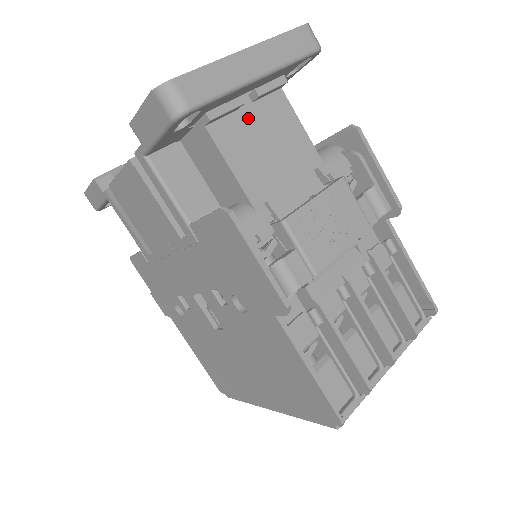
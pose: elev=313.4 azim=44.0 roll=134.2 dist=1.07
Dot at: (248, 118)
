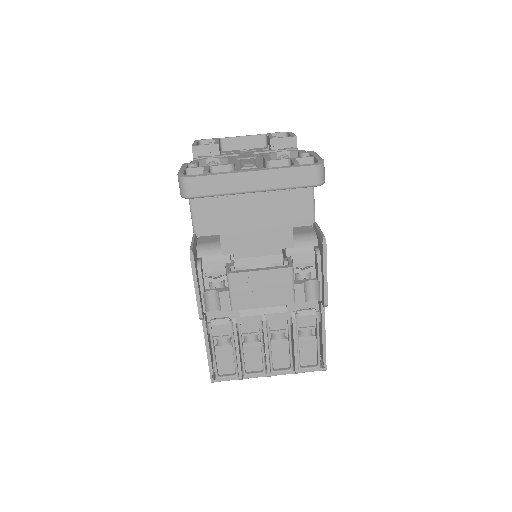
Dot at: (250, 200)
